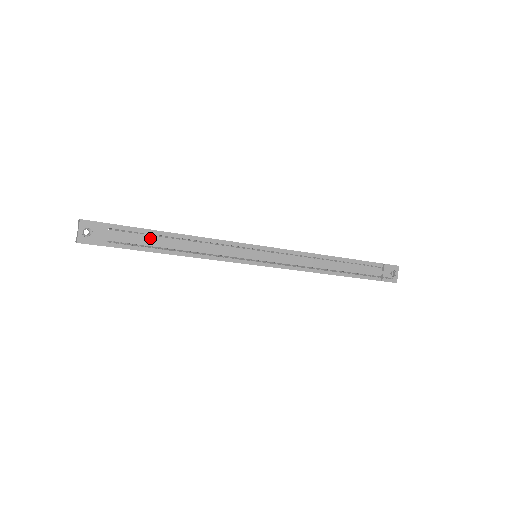
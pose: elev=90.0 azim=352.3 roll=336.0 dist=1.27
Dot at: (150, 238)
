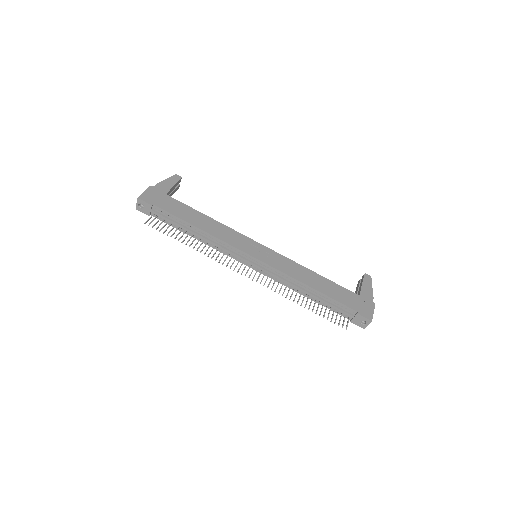
Dot at: (178, 222)
